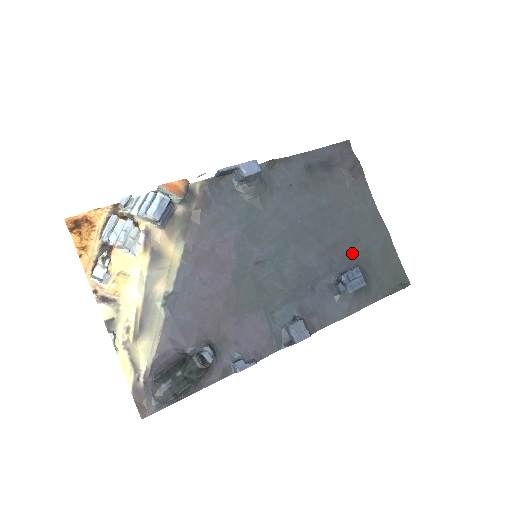
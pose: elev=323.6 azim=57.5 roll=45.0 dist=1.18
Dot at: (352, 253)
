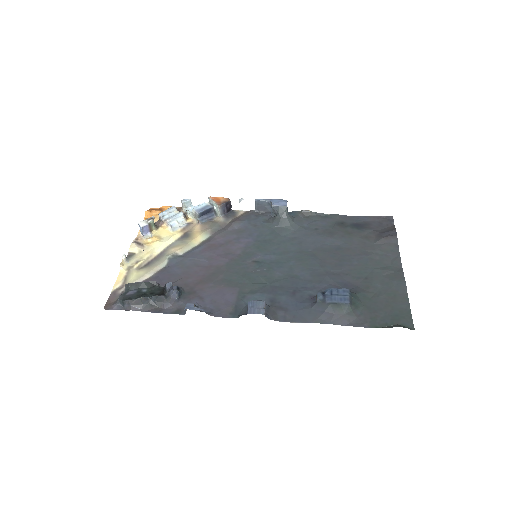
Dot at: (352, 284)
